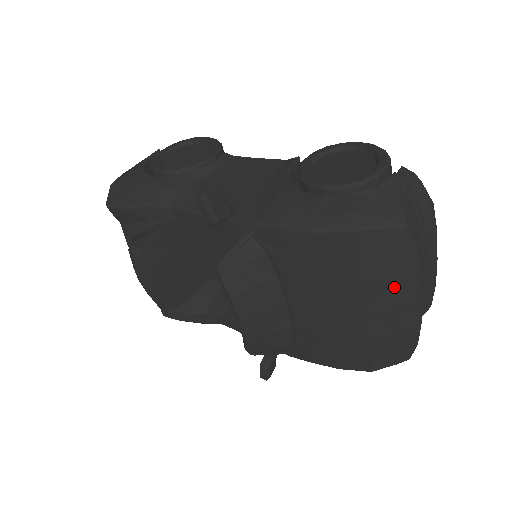
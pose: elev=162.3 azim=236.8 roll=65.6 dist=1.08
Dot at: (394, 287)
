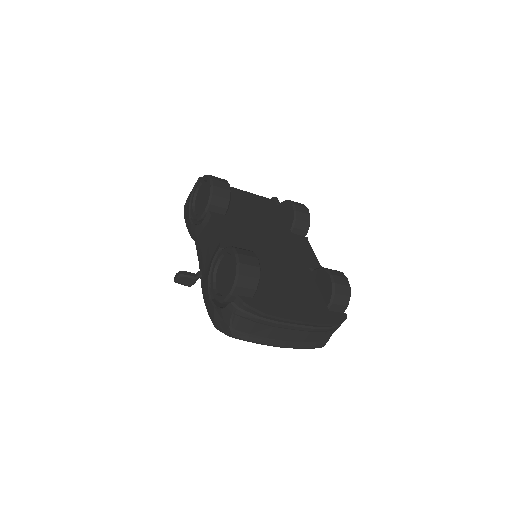
Dot at: occluded
